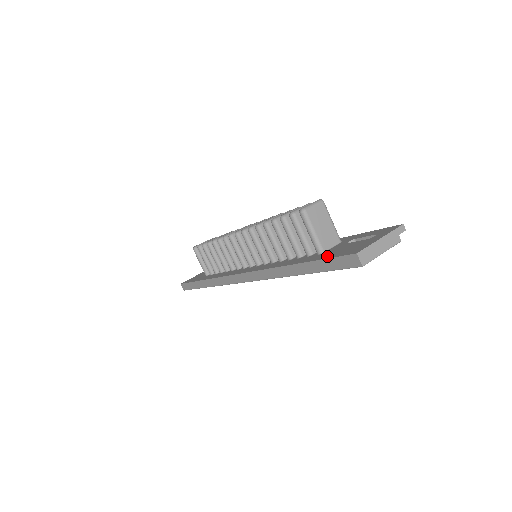
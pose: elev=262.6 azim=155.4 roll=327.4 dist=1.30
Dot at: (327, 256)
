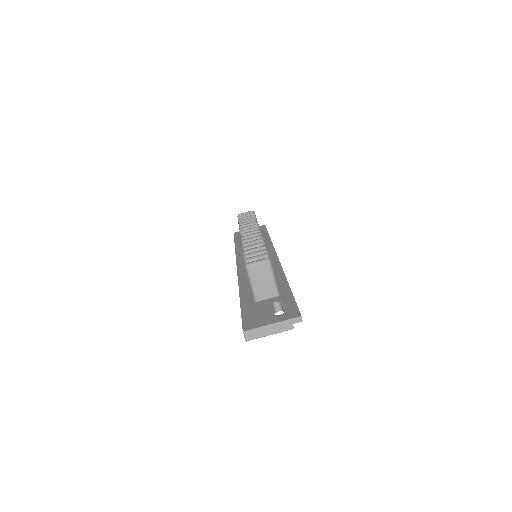
Dot at: (246, 312)
